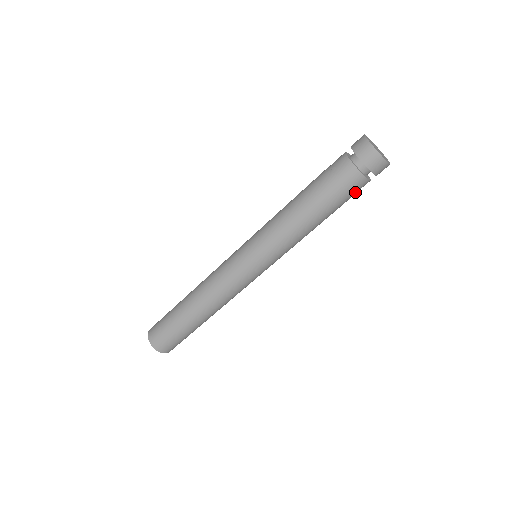
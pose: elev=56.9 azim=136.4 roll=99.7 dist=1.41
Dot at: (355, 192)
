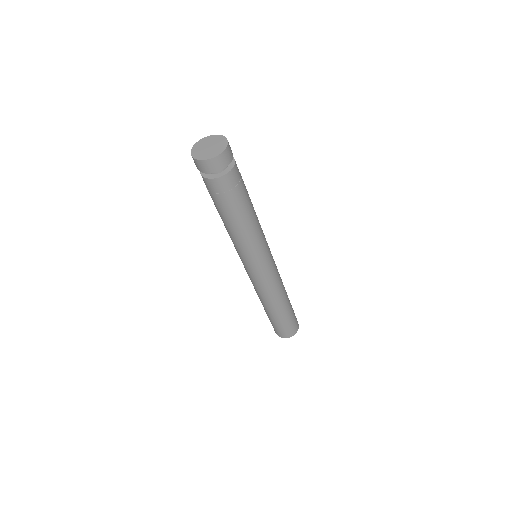
Dot at: (231, 187)
